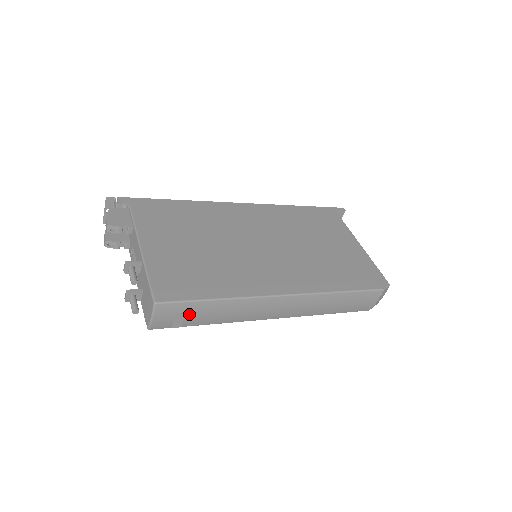
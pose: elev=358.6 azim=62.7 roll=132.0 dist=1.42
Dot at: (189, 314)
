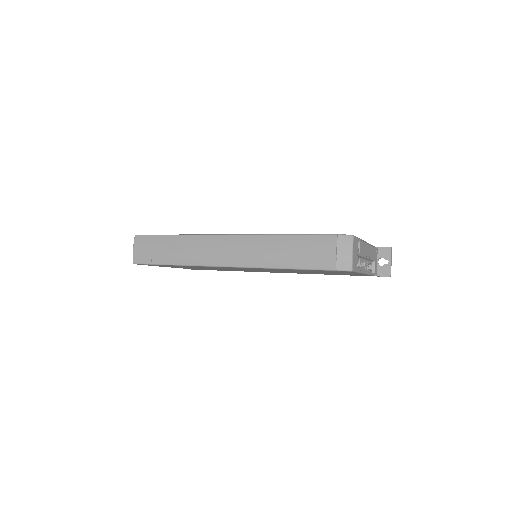
Dot at: (155, 248)
